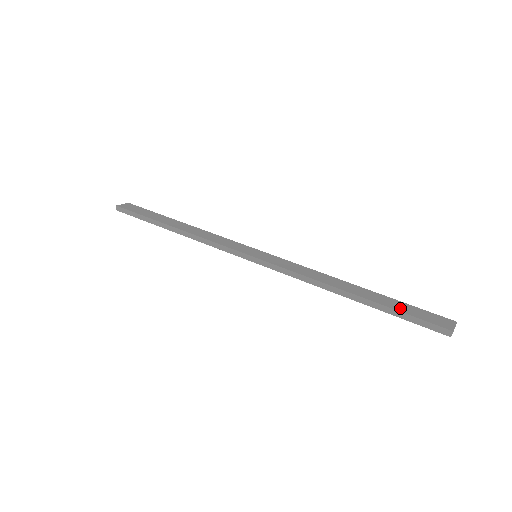
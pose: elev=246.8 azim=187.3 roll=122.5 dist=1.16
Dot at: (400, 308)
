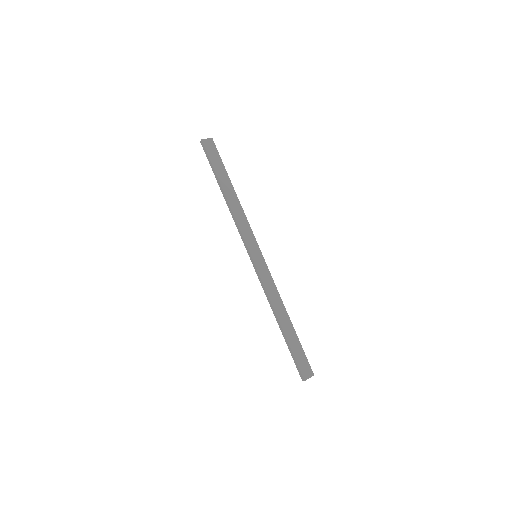
Dot at: (295, 350)
